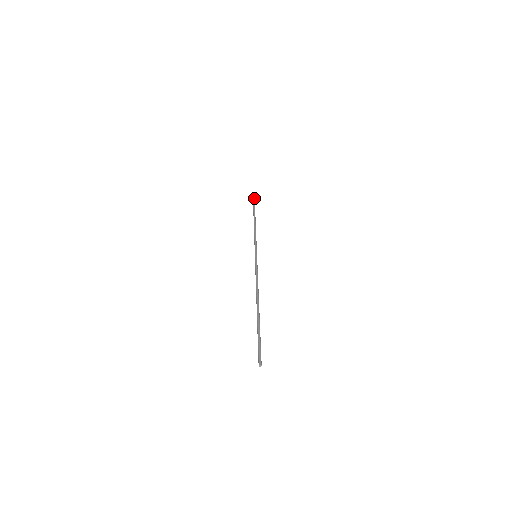
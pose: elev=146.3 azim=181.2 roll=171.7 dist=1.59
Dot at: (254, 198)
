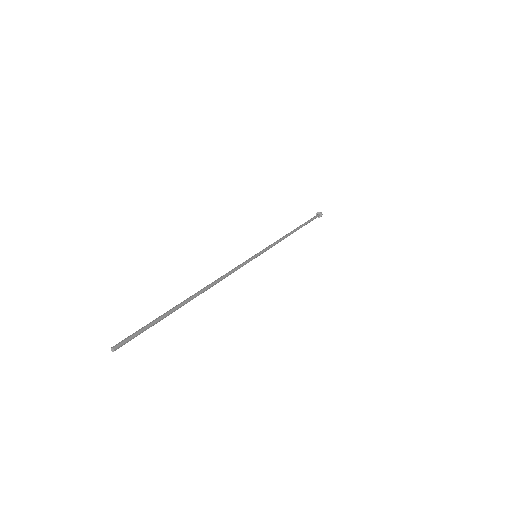
Dot at: (317, 215)
